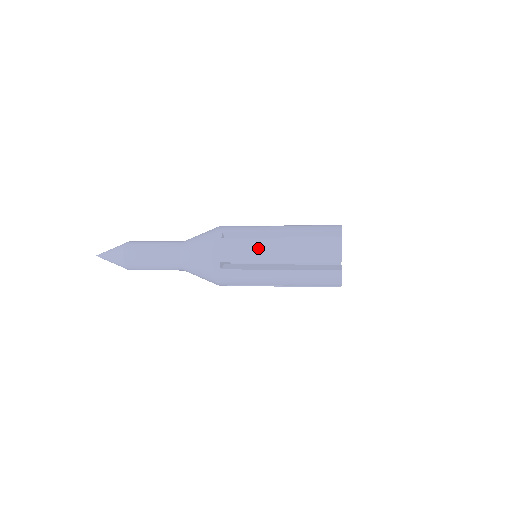
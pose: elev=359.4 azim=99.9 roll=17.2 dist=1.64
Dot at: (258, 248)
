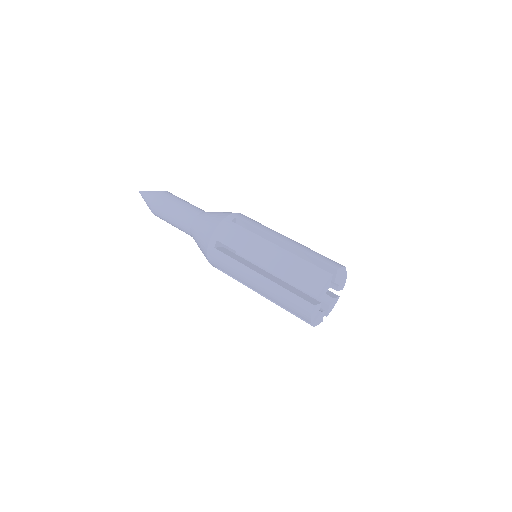
Dot at: (242, 274)
